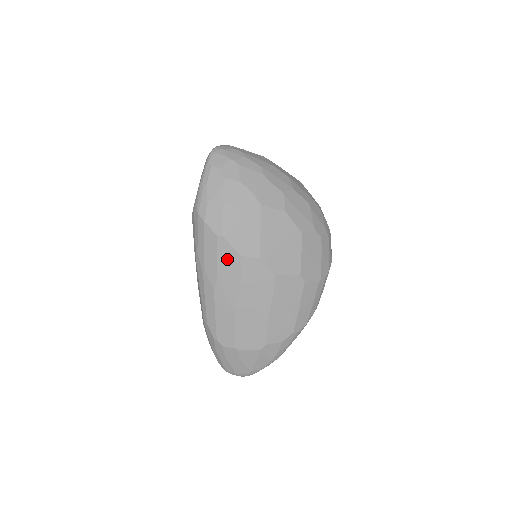
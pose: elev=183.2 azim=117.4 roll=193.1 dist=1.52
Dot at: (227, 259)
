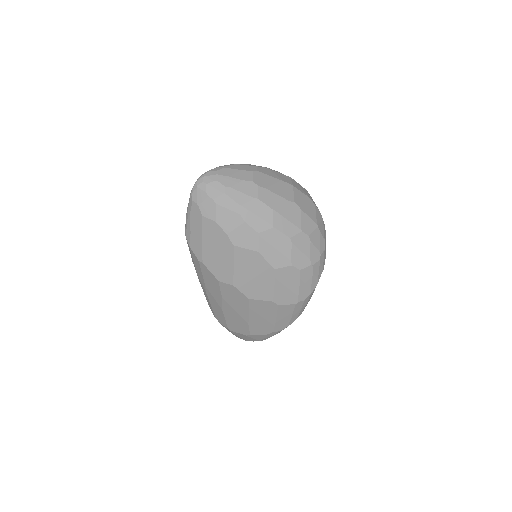
Dot at: (209, 278)
